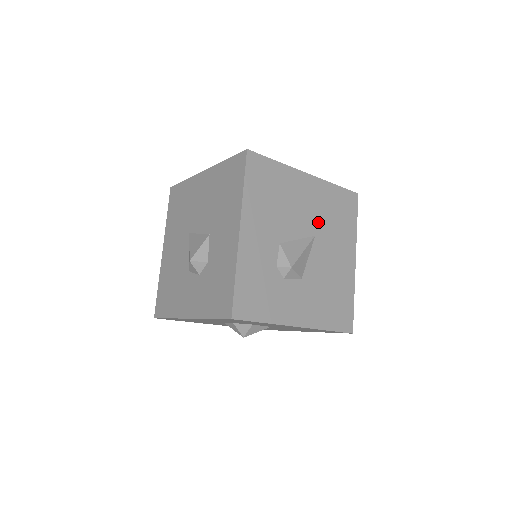
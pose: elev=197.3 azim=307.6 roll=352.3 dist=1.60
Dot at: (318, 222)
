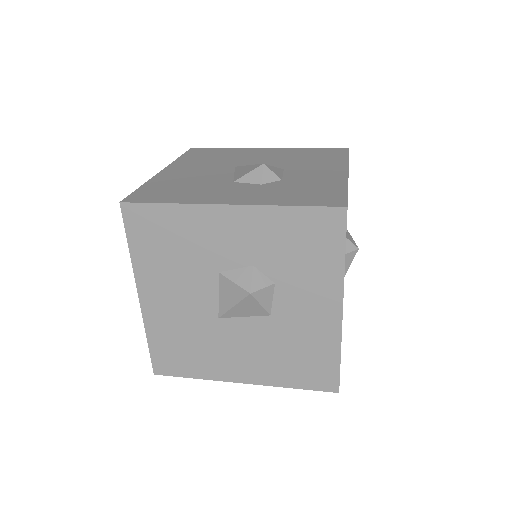
Dot at: occluded
